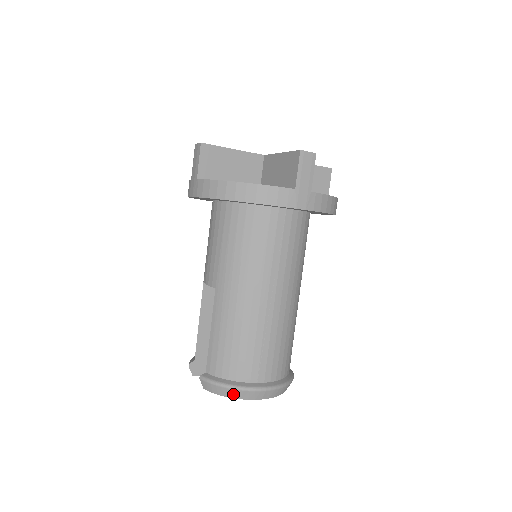
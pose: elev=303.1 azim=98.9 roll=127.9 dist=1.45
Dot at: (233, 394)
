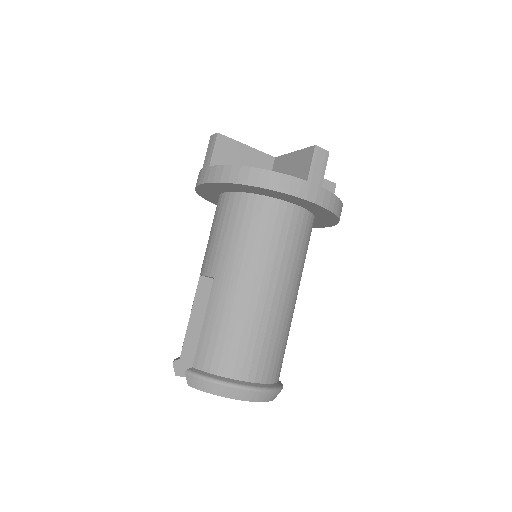
Dot at: (220, 391)
